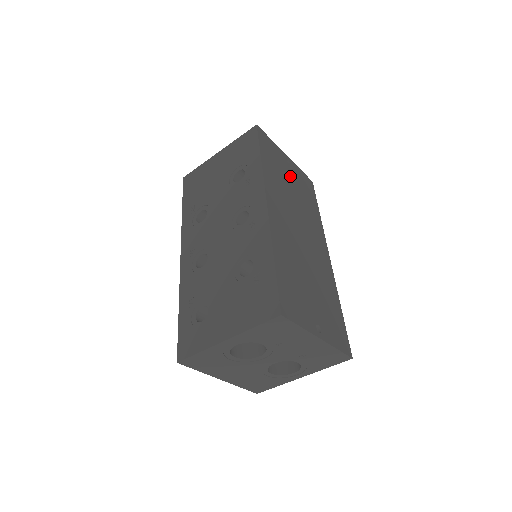
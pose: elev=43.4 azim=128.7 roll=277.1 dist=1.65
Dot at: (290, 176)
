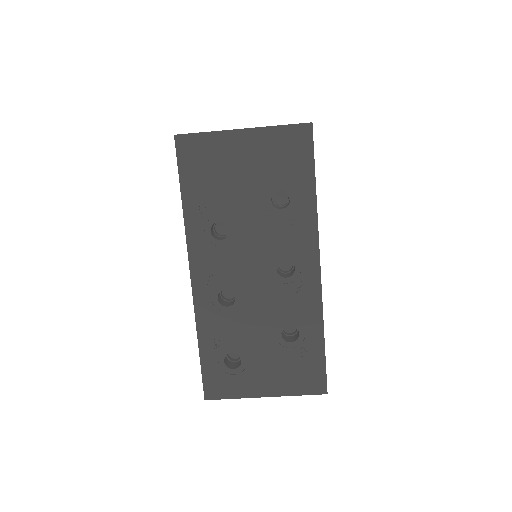
Dot at: occluded
